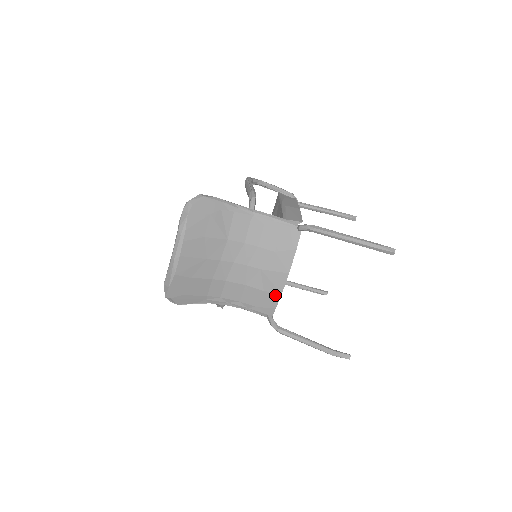
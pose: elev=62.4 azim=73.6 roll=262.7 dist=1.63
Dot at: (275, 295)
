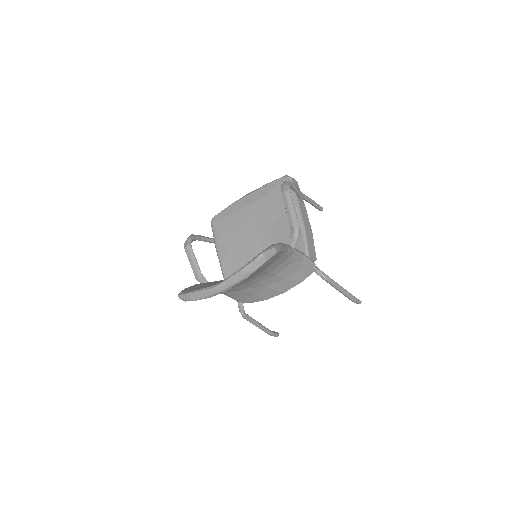
Dot at: (260, 299)
